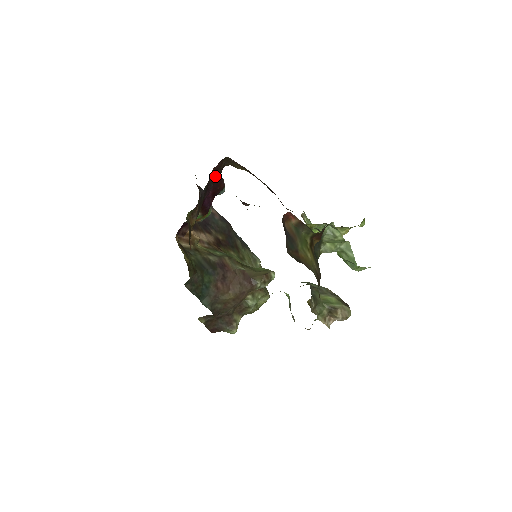
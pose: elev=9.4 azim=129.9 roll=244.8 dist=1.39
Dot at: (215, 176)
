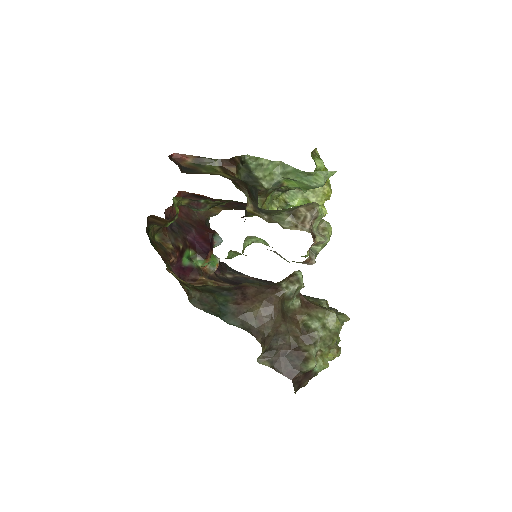
Dot at: (192, 222)
